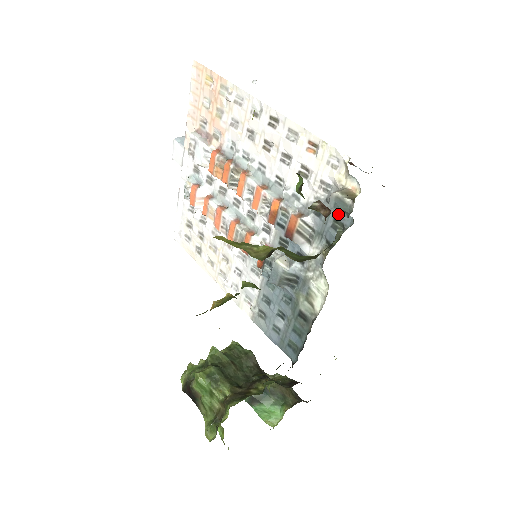
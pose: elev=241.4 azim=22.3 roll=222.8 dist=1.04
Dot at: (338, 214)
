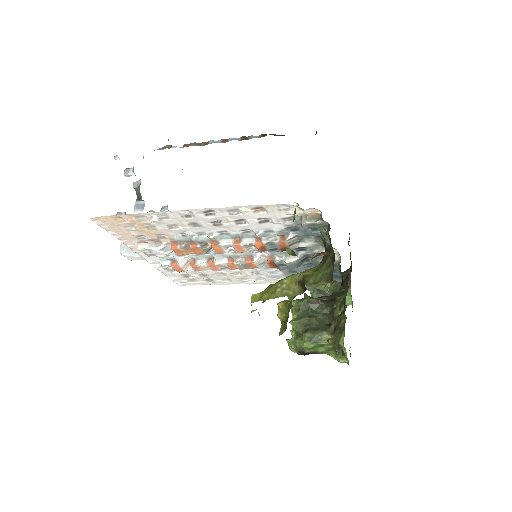
Dot at: occluded
